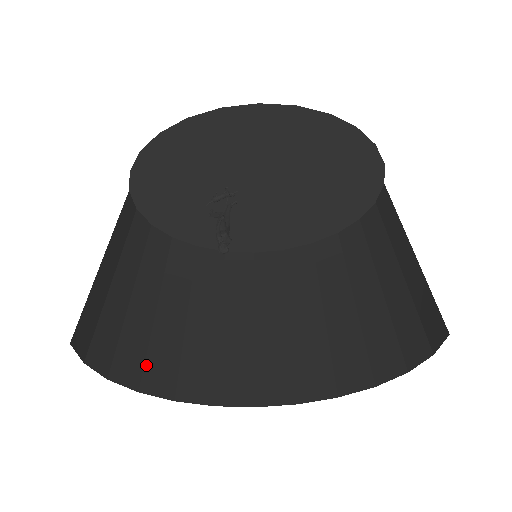
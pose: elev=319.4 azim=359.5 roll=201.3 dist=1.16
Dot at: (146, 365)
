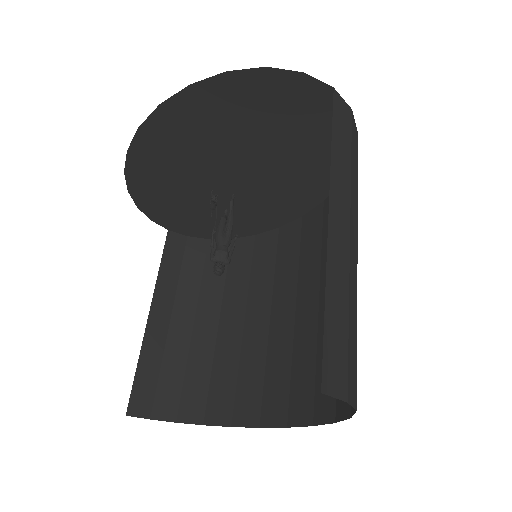
Dot at: (209, 396)
